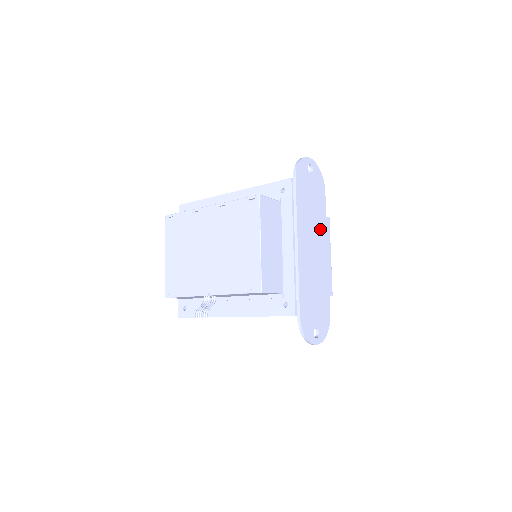
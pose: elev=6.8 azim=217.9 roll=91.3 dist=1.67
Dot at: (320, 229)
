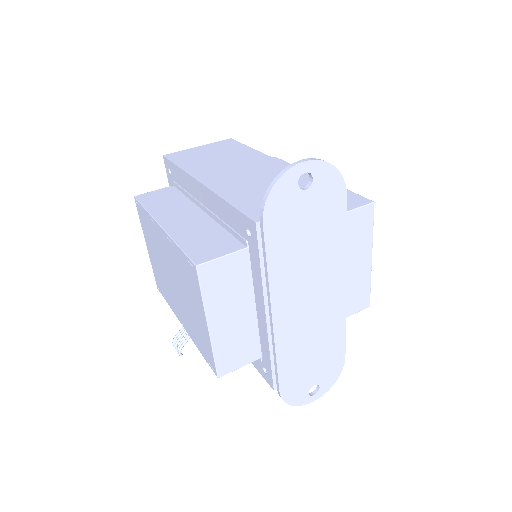
Dot at: (329, 264)
